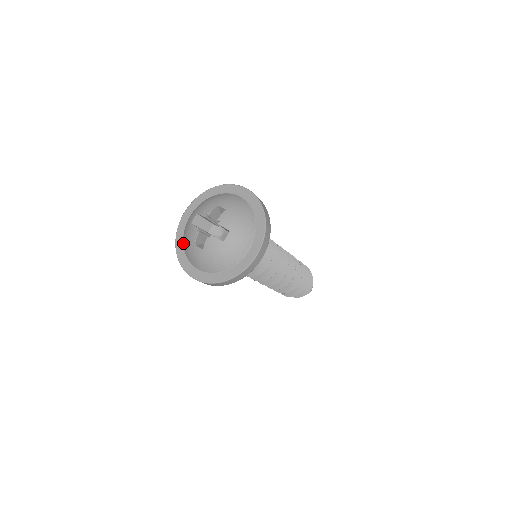
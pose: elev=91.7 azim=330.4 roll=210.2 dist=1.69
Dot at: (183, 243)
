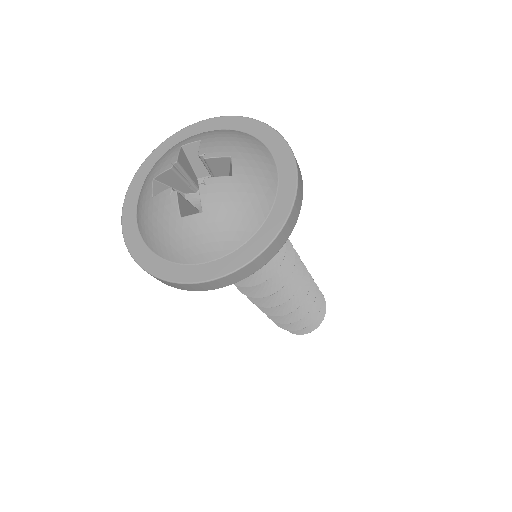
Dot at: occluded
